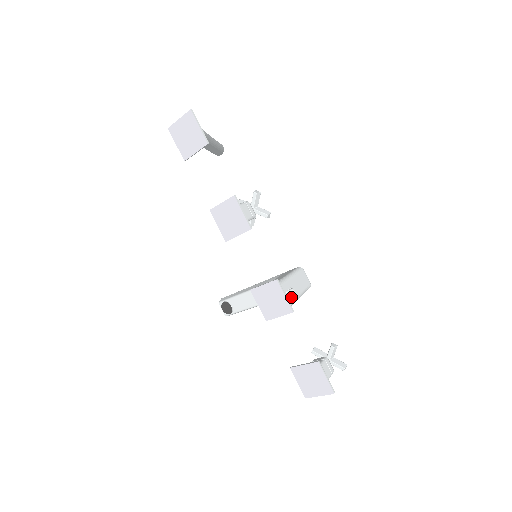
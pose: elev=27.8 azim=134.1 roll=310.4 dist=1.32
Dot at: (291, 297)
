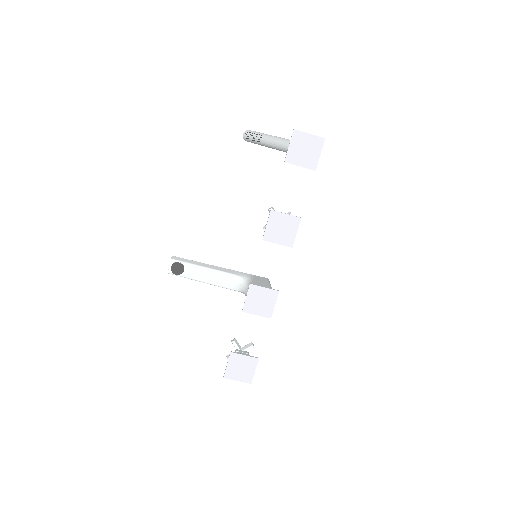
Dot at: occluded
